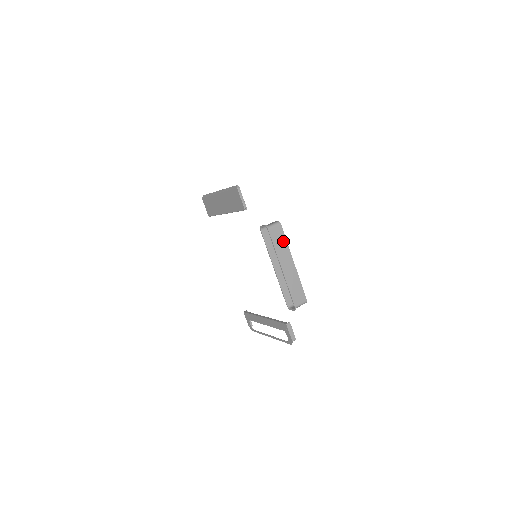
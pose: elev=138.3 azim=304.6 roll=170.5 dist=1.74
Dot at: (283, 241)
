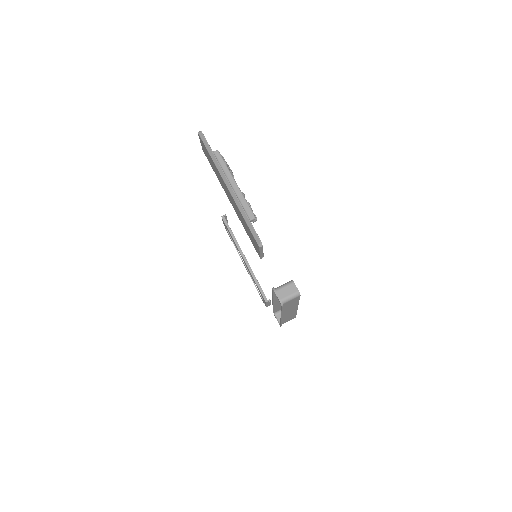
Dot at: (295, 303)
